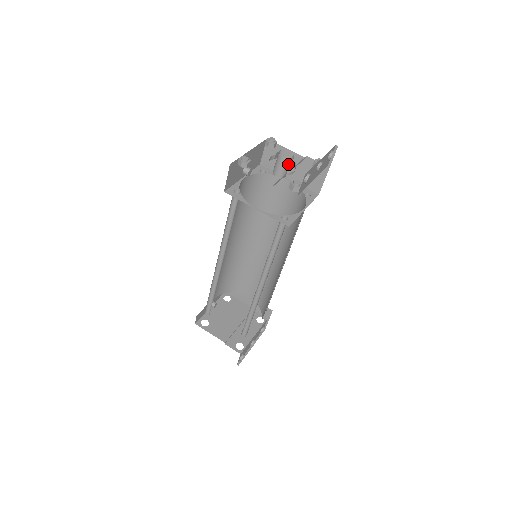
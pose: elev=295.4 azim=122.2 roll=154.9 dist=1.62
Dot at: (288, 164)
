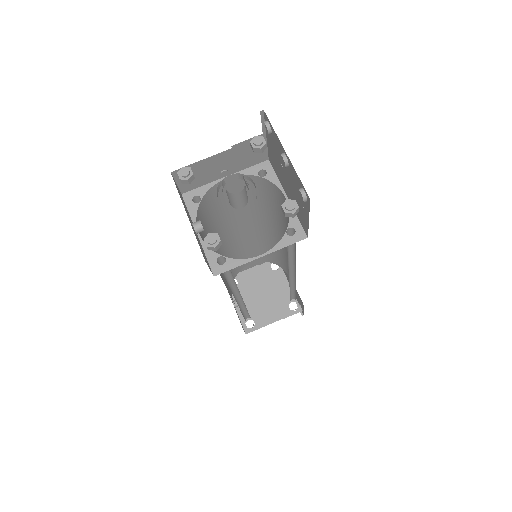
Dot at: (245, 188)
